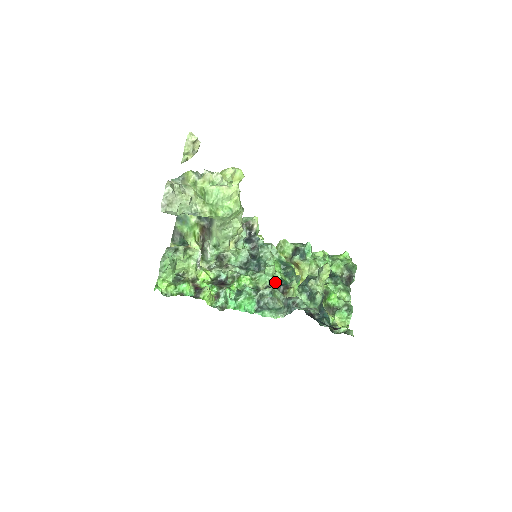
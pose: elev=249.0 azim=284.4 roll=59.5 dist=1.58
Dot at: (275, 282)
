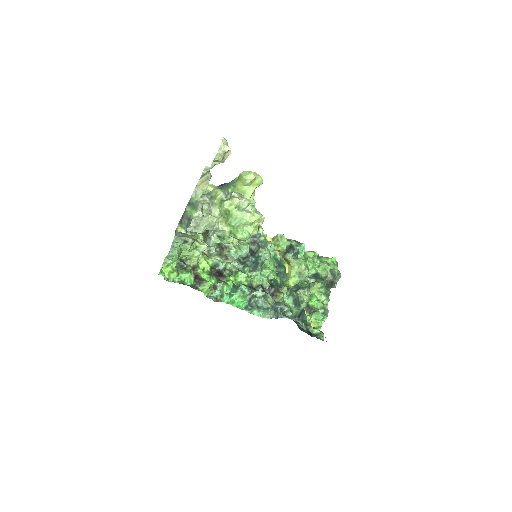
Dot at: (268, 283)
